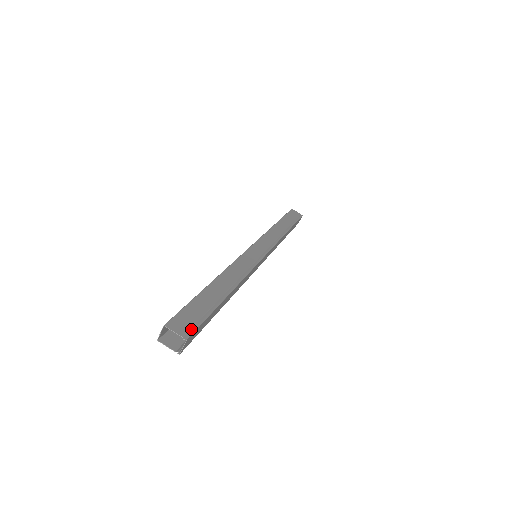
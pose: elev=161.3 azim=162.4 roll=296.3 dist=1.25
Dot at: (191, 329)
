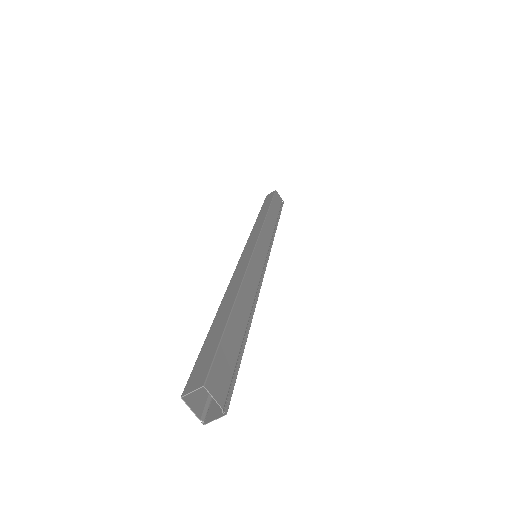
Dot at: (228, 392)
